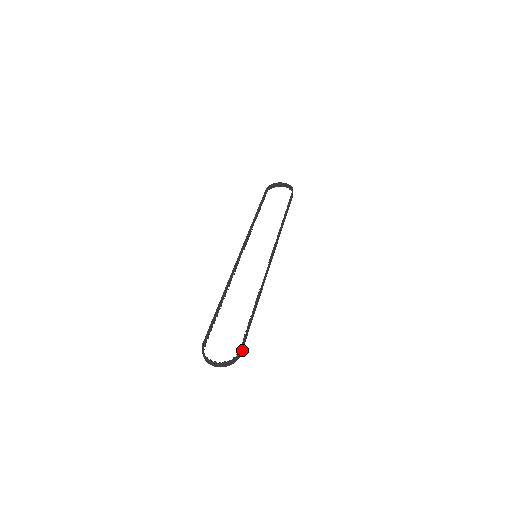
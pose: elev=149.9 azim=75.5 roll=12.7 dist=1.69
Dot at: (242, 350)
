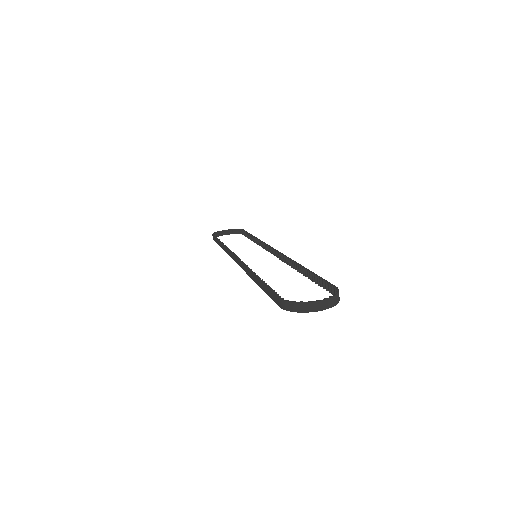
Dot at: (334, 293)
